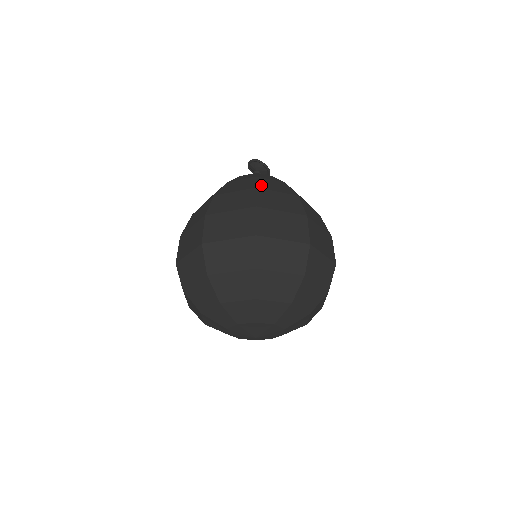
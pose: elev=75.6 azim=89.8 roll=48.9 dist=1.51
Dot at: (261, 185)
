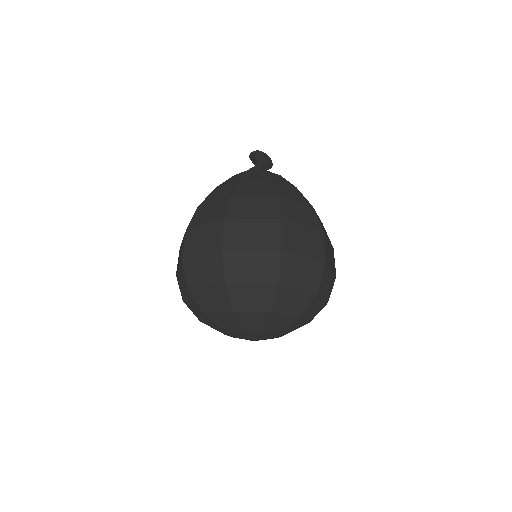
Dot at: (280, 191)
